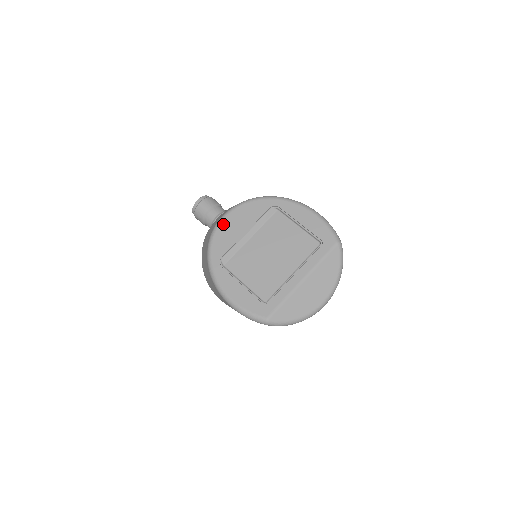
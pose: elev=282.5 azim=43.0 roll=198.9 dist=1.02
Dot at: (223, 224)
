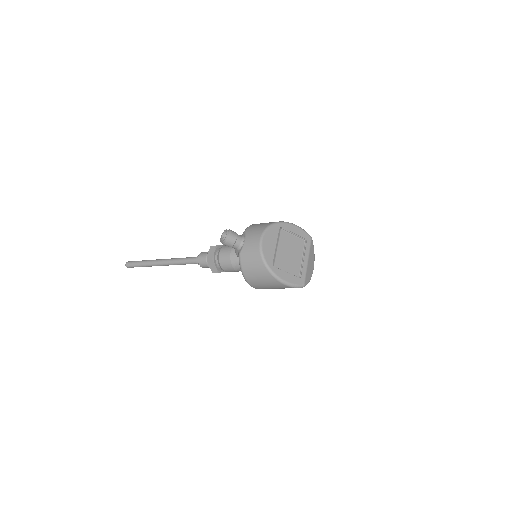
Dot at: (264, 245)
